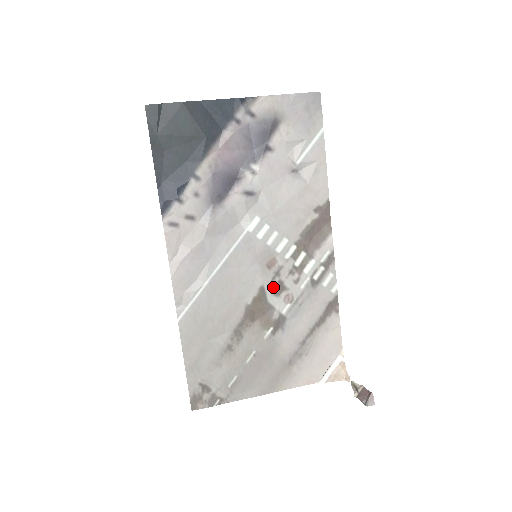
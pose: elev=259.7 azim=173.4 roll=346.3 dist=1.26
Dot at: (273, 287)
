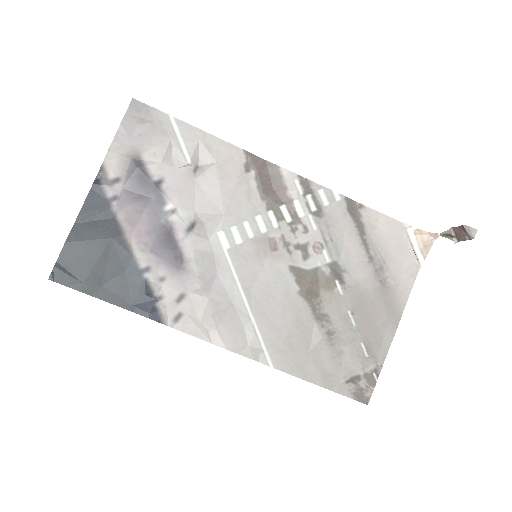
Dot at: (297, 257)
